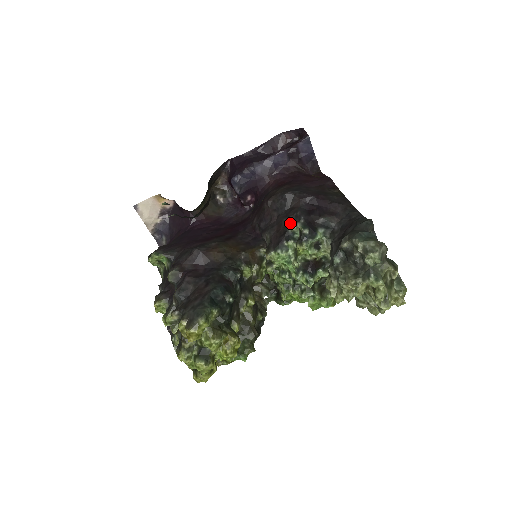
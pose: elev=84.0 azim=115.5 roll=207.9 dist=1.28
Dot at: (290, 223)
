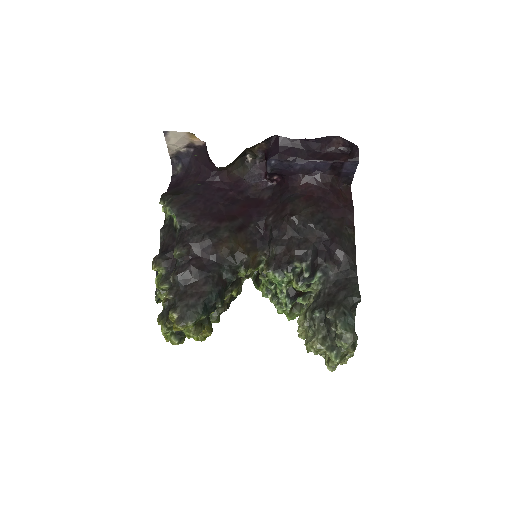
Dot at: (298, 258)
